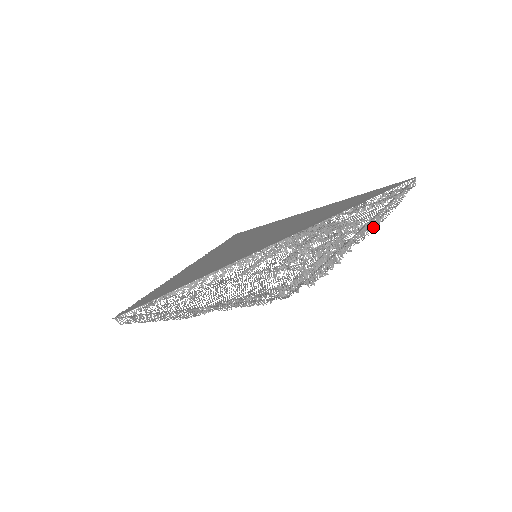
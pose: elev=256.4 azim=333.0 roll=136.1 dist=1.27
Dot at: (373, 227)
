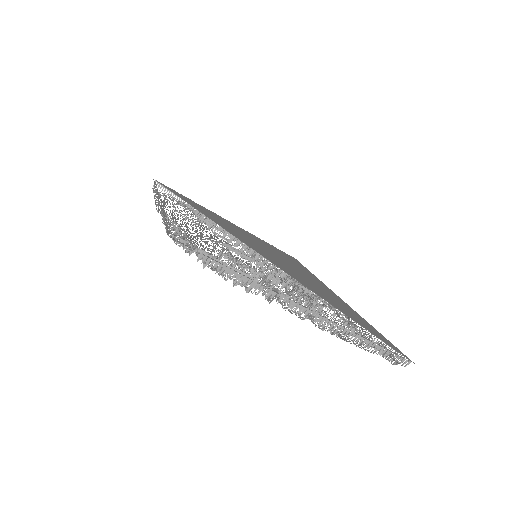
Dot at: occluded
